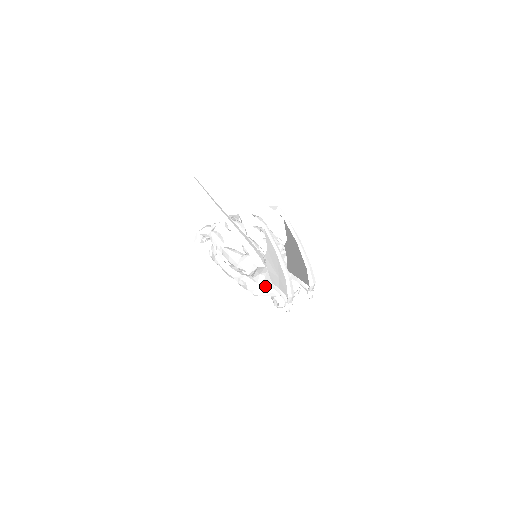
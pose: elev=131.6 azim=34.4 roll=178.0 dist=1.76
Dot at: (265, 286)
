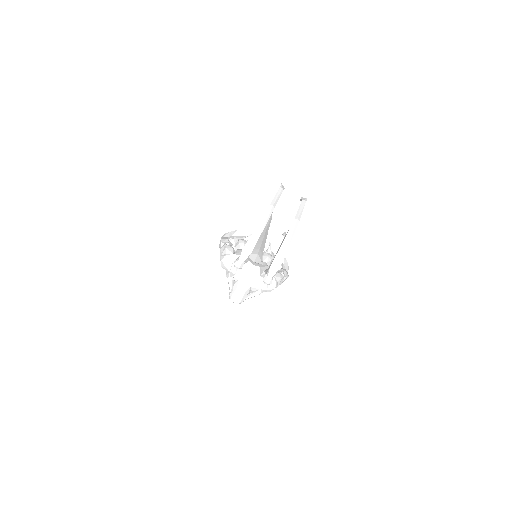
Dot at: (237, 258)
